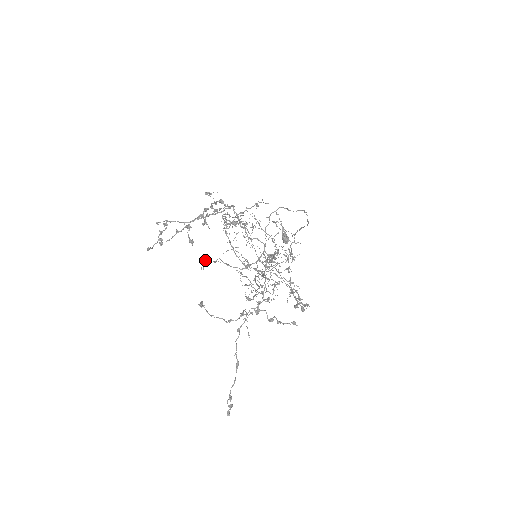
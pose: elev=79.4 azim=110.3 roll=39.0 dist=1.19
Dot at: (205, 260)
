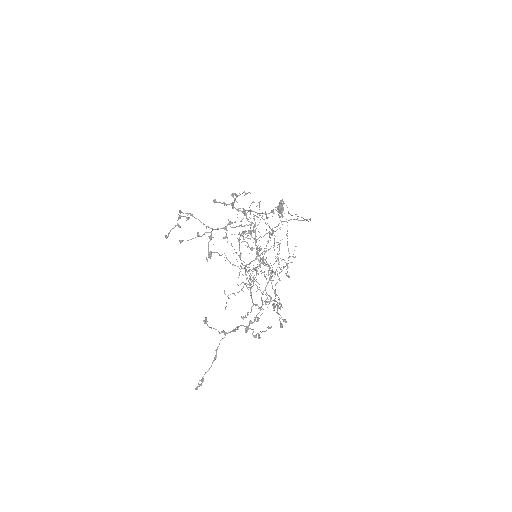
Dot at: occluded
